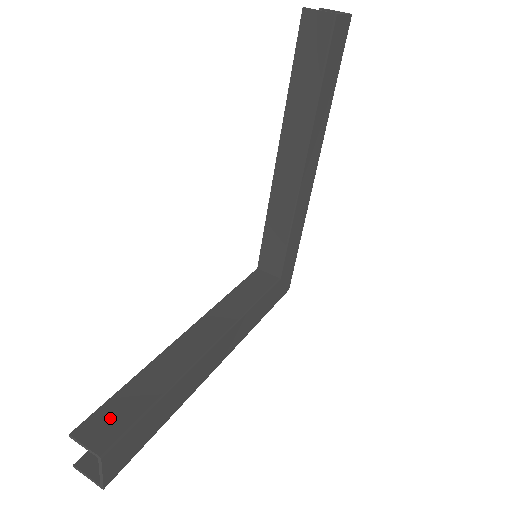
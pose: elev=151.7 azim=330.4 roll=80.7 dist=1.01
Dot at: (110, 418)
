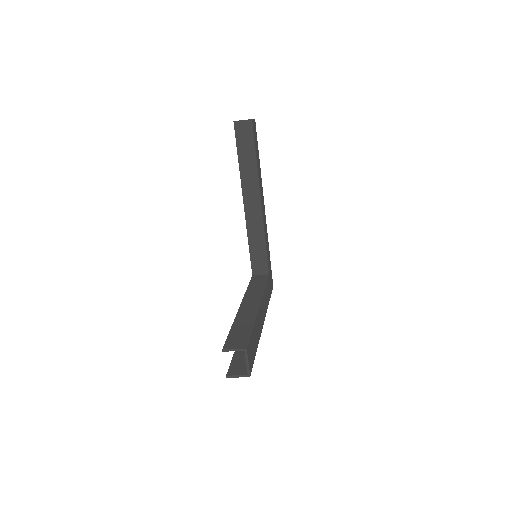
Dot at: (236, 339)
